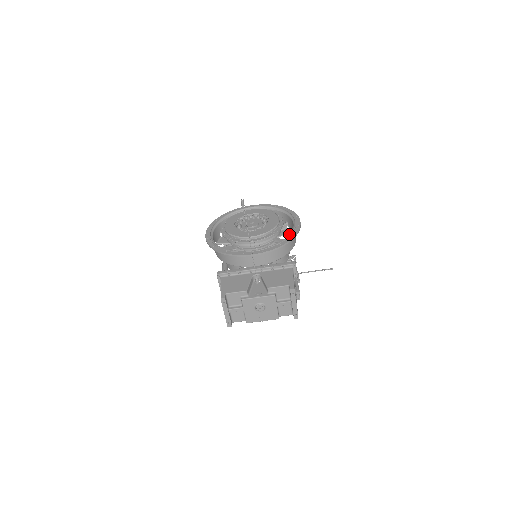
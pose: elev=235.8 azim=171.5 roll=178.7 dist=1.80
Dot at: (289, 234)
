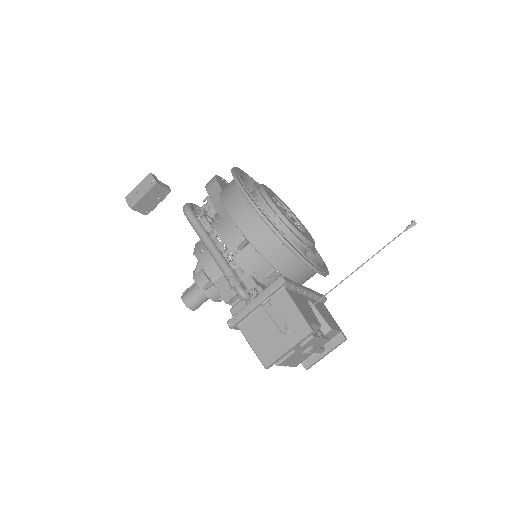
Dot at: occluded
